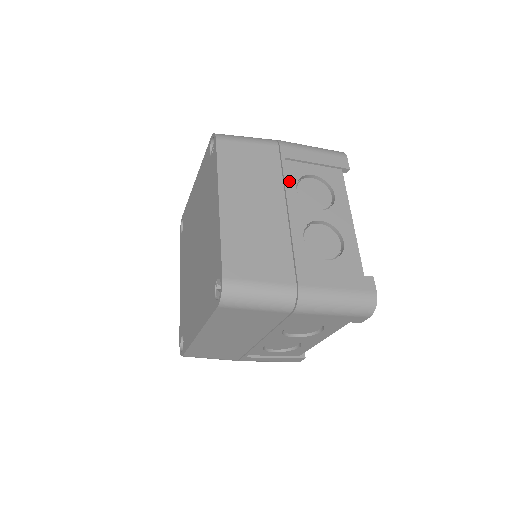
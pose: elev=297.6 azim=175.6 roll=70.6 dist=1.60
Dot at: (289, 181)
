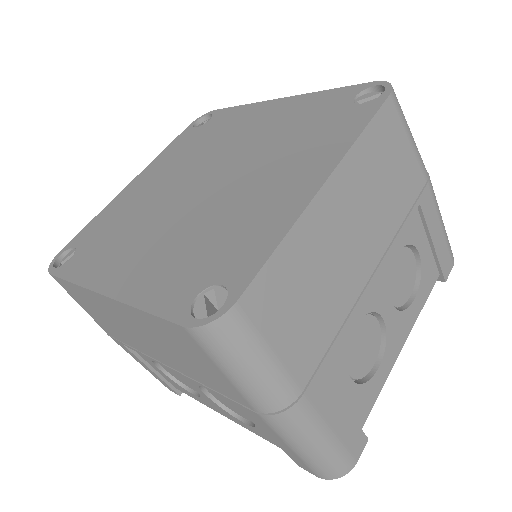
Dot at: (399, 237)
